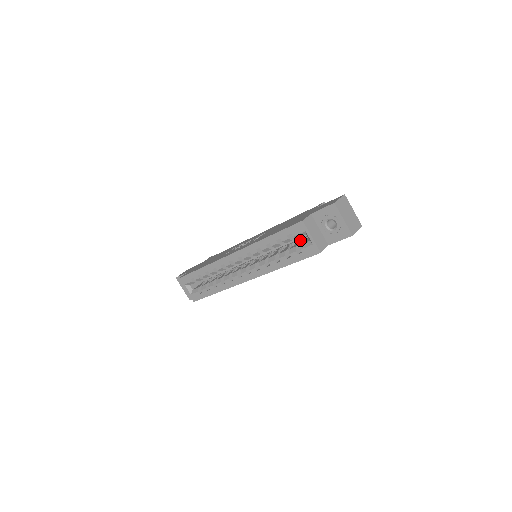
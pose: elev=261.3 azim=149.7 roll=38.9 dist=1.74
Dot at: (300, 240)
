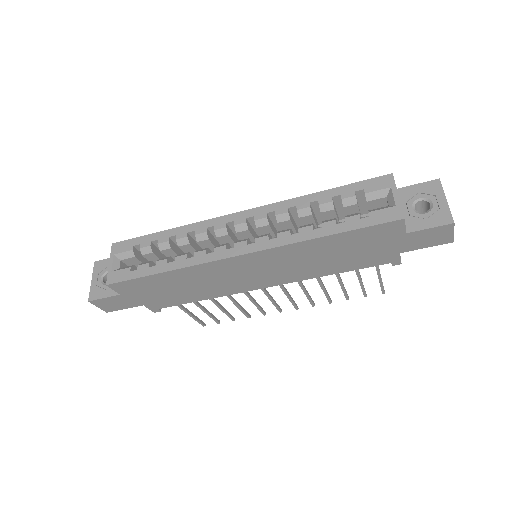
Dot at: occluded
